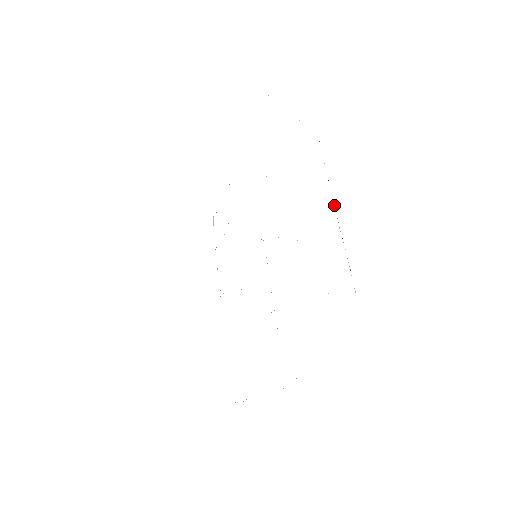
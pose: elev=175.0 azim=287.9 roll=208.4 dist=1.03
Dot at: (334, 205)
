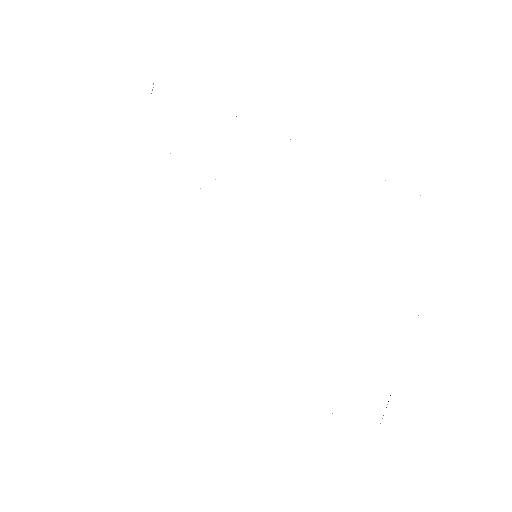
Dot at: occluded
